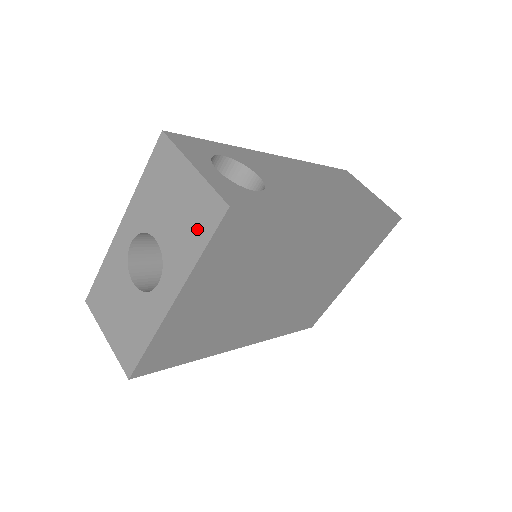
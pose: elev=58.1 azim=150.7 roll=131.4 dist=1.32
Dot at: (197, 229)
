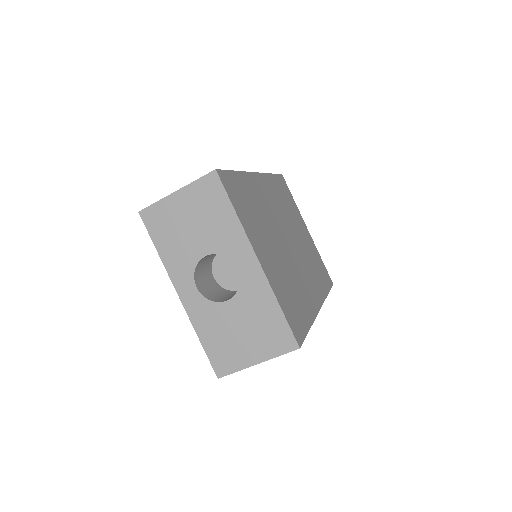
Dot at: (217, 207)
